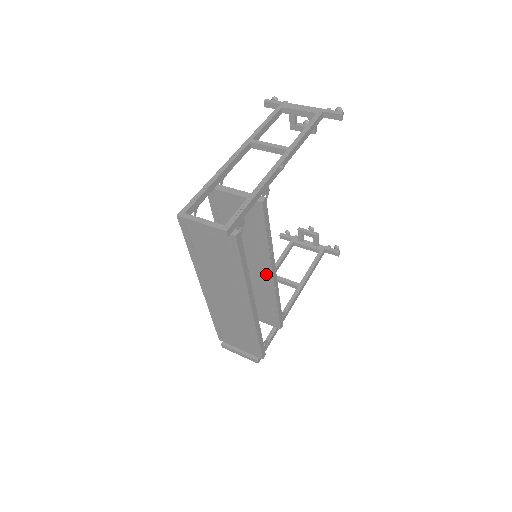
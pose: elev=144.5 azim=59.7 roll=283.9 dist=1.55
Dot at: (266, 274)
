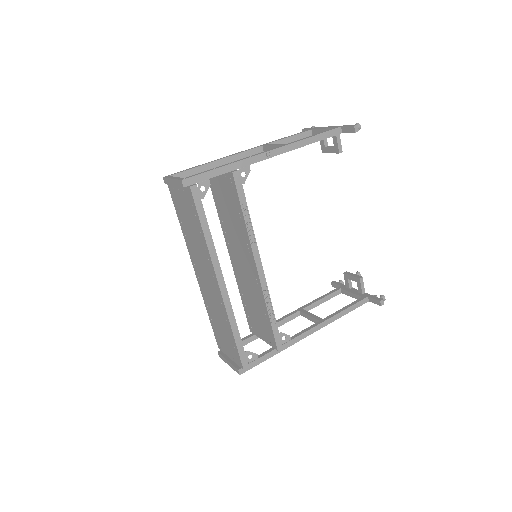
Dot at: (253, 267)
